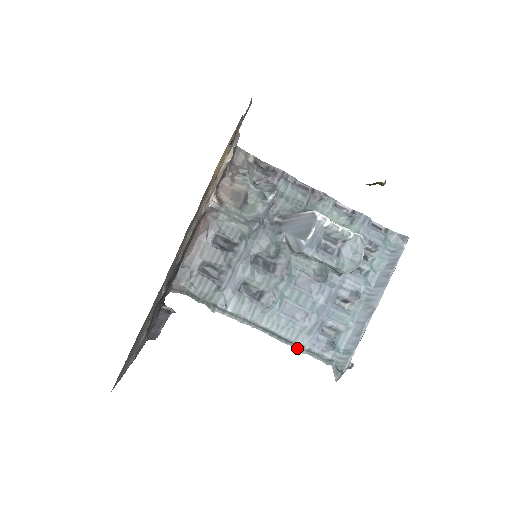
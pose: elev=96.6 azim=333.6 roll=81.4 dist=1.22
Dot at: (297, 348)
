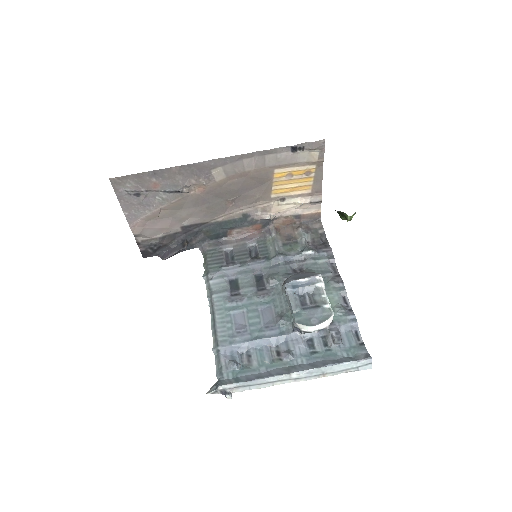
Dot at: (214, 344)
